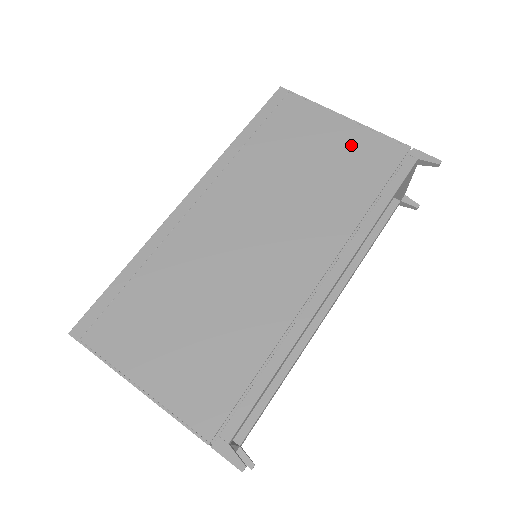
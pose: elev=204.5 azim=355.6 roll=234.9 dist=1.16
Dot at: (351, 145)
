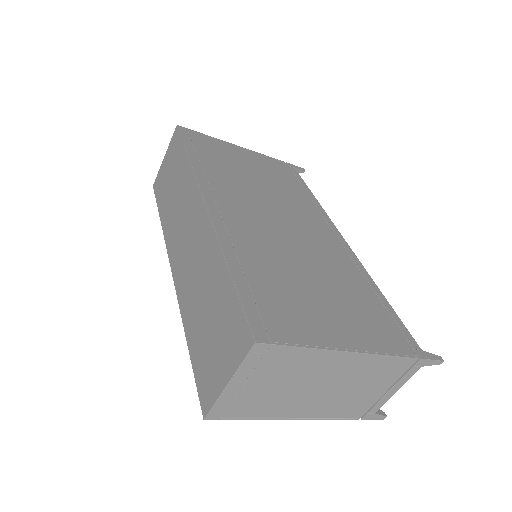
Dot at: (259, 161)
